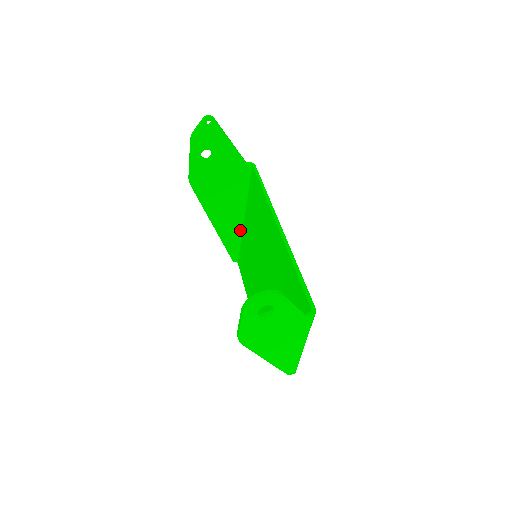
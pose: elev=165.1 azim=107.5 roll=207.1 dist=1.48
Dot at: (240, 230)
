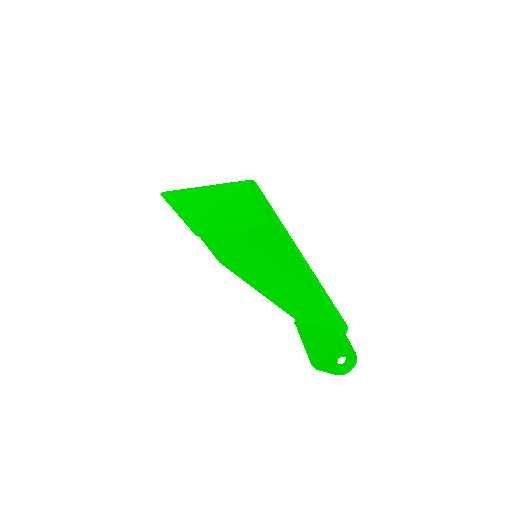
Dot at: occluded
